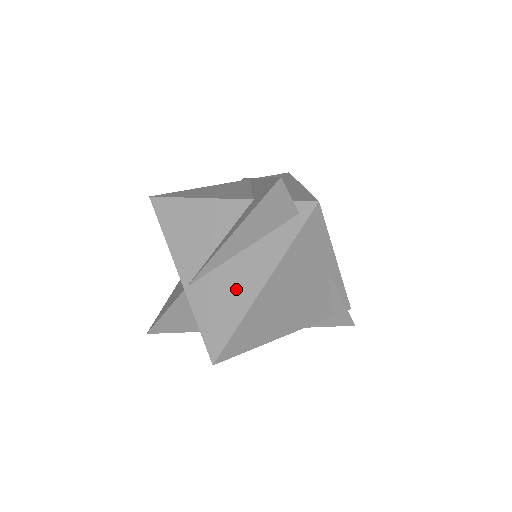
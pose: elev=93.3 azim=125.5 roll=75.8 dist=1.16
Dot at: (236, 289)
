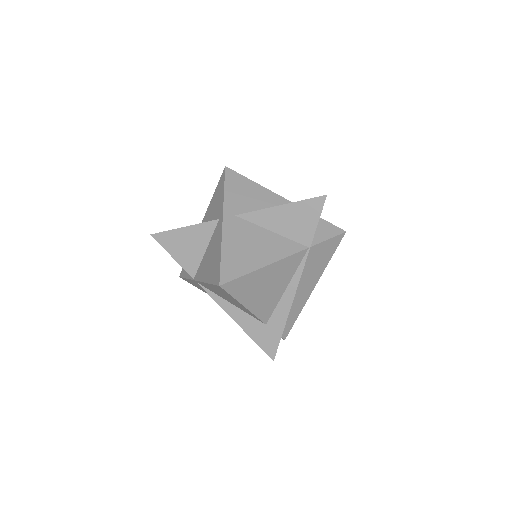
Dot at: occluded
